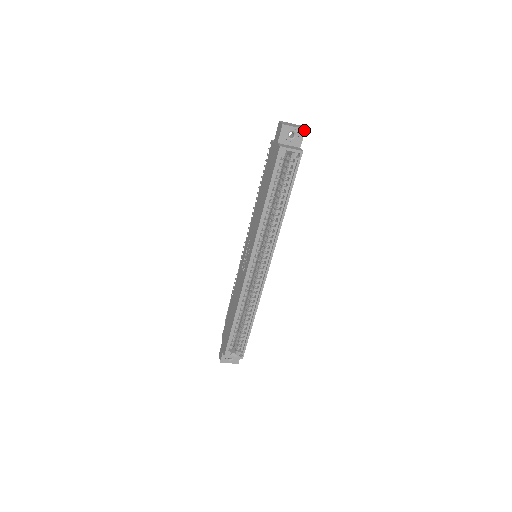
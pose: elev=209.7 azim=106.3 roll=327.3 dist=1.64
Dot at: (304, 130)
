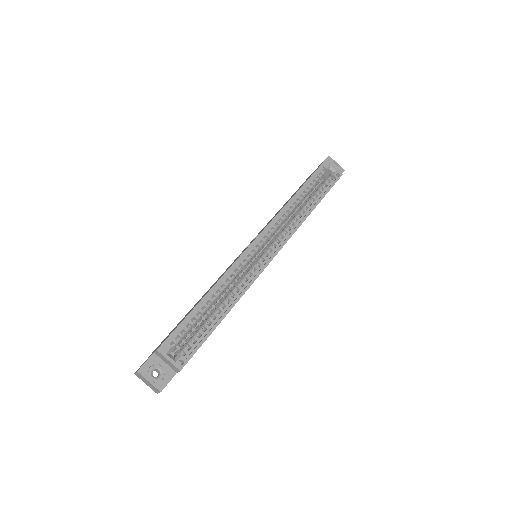
Dot at: (343, 170)
